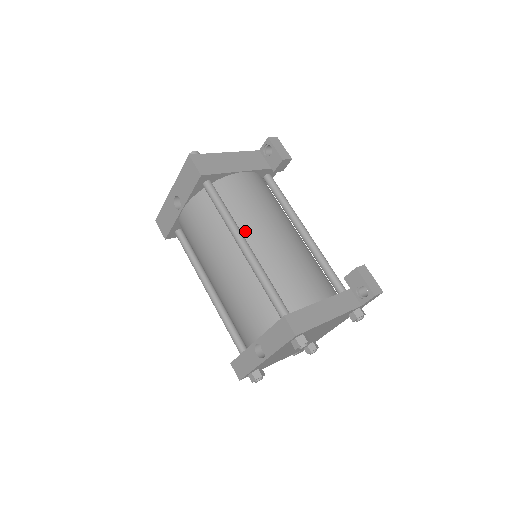
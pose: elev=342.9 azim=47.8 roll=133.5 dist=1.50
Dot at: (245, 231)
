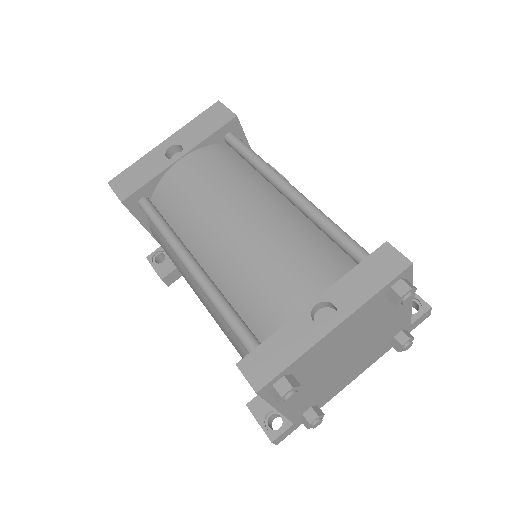
Dot at: occluded
